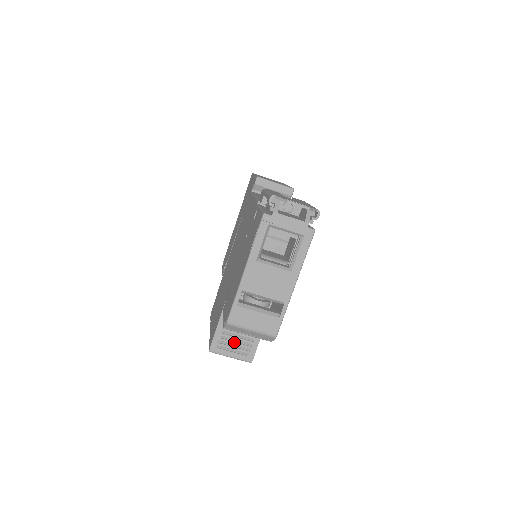
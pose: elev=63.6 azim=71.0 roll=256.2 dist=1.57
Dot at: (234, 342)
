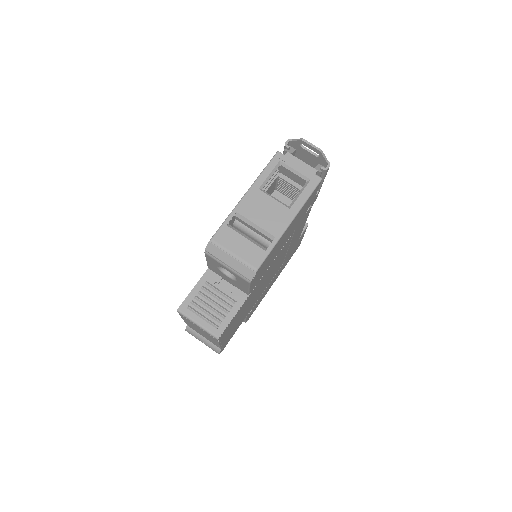
Dot at: (207, 307)
